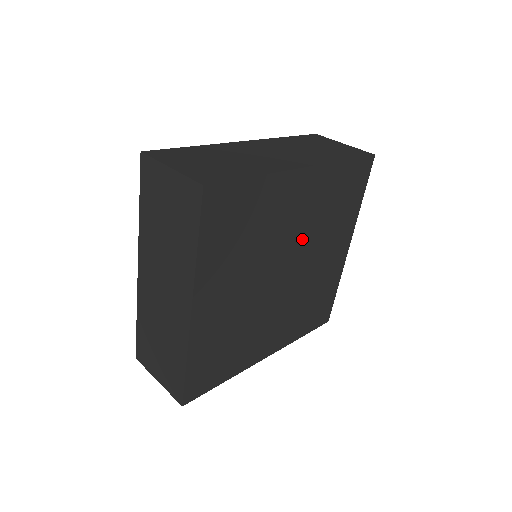
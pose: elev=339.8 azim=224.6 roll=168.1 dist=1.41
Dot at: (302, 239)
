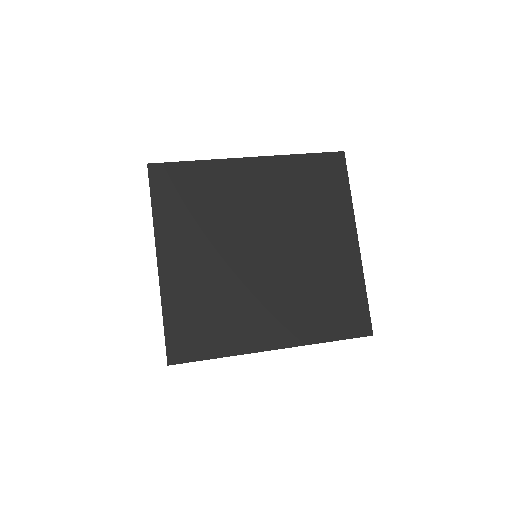
Dot at: (274, 220)
